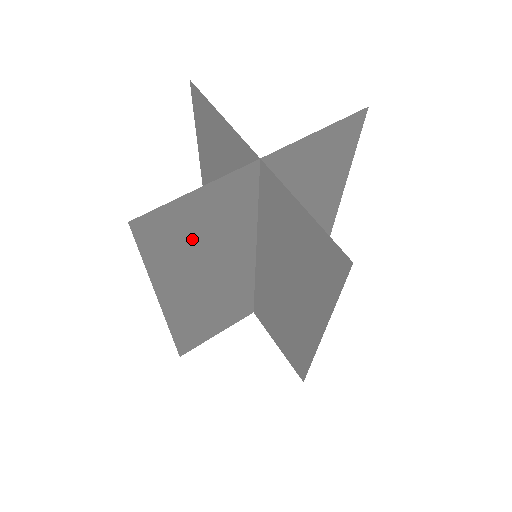
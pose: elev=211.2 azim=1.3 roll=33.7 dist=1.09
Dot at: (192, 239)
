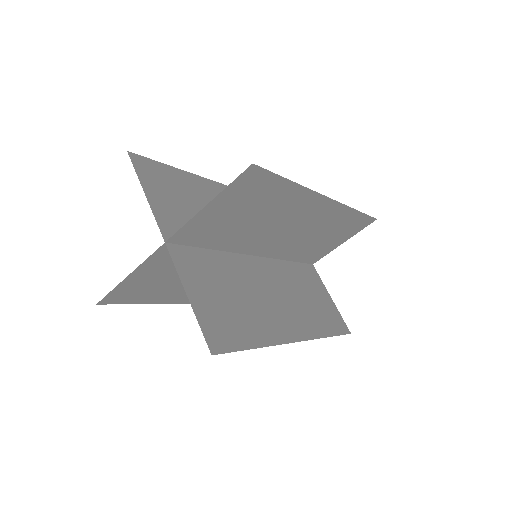
Dot at: (166, 283)
